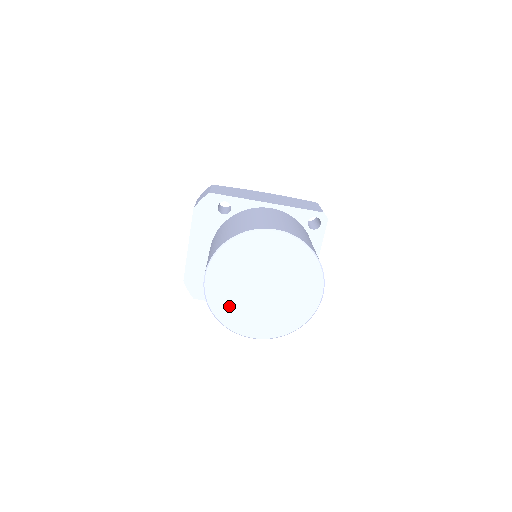
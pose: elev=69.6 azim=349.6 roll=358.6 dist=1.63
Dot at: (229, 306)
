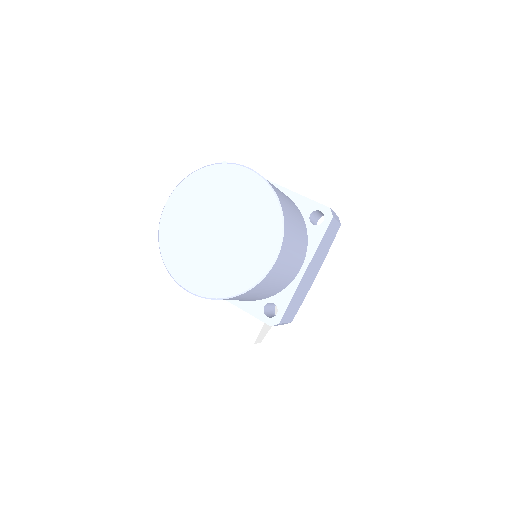
Dot at: (177, 243)
